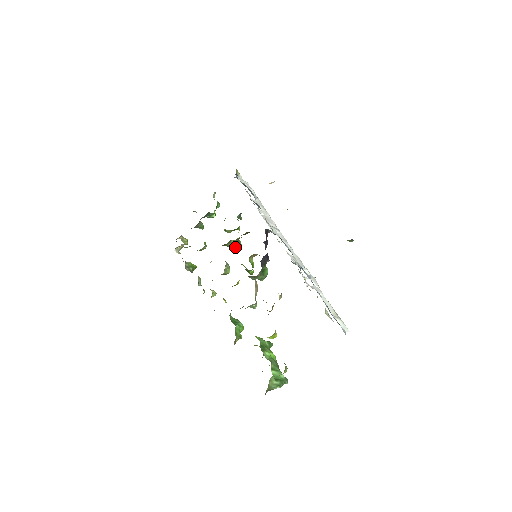
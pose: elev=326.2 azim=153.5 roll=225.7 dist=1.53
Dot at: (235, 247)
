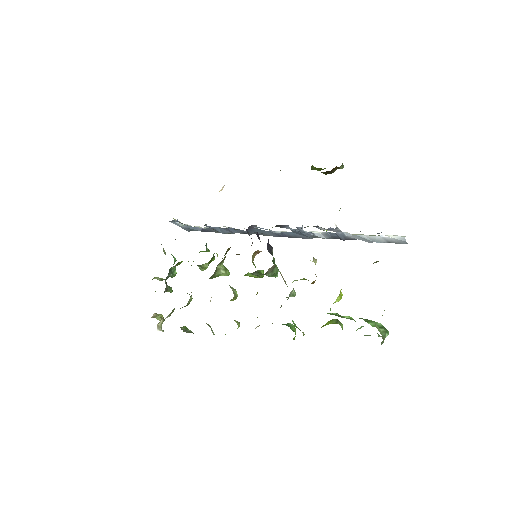
Dot at: (224, 272)
